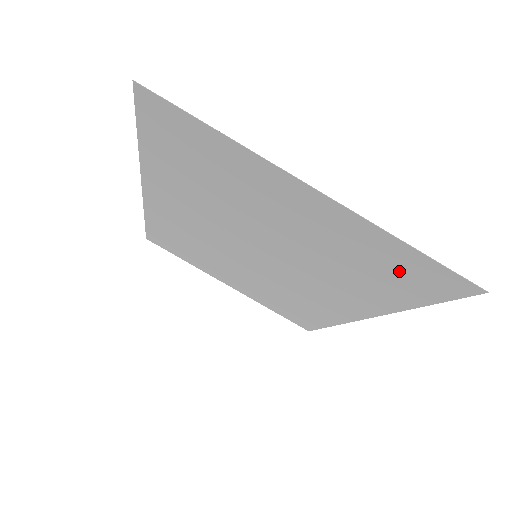
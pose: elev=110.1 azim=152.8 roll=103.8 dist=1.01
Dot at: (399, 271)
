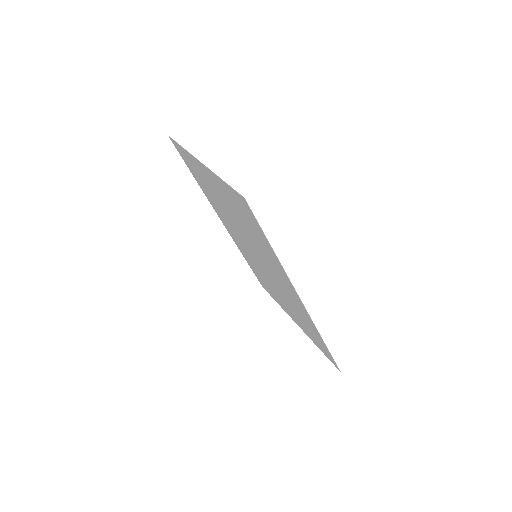
Dot at: (242, 210)
